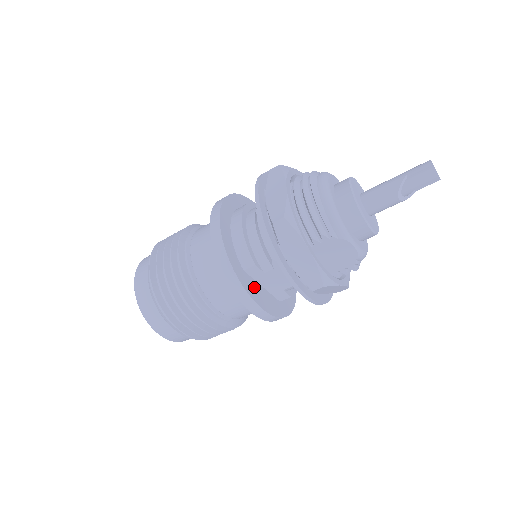
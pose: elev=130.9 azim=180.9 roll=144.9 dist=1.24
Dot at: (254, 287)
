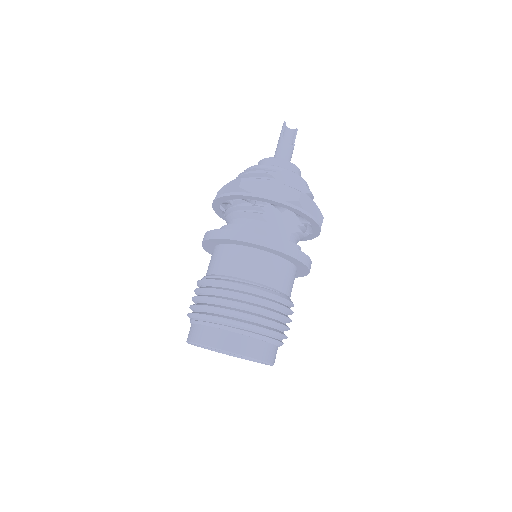
Dot at: occluded
